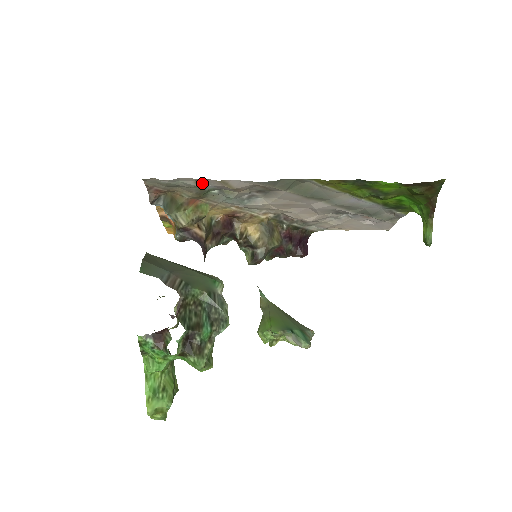
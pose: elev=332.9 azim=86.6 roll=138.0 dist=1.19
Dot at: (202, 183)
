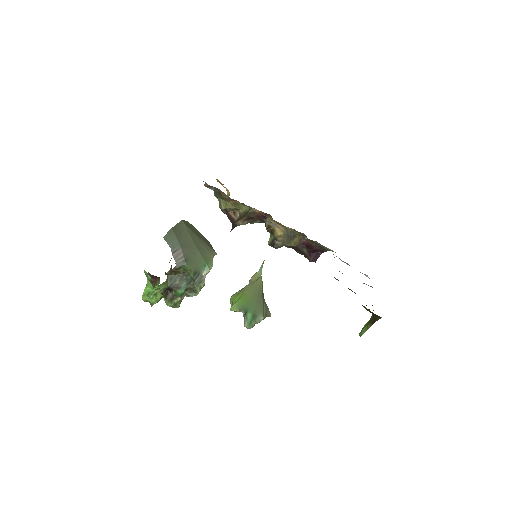
Dot at: occluded
